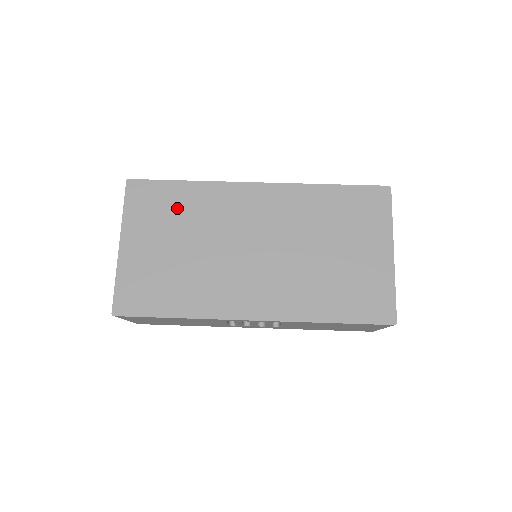
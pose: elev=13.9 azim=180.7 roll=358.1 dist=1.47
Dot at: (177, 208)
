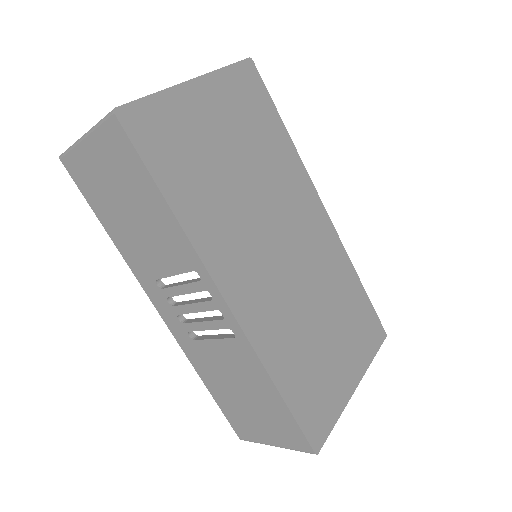
Dot at: (263, 134)
